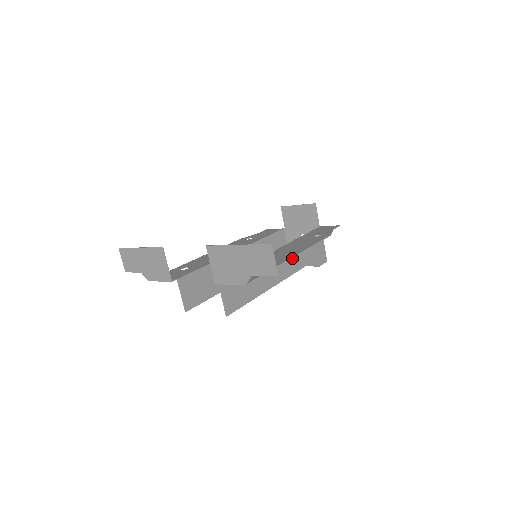
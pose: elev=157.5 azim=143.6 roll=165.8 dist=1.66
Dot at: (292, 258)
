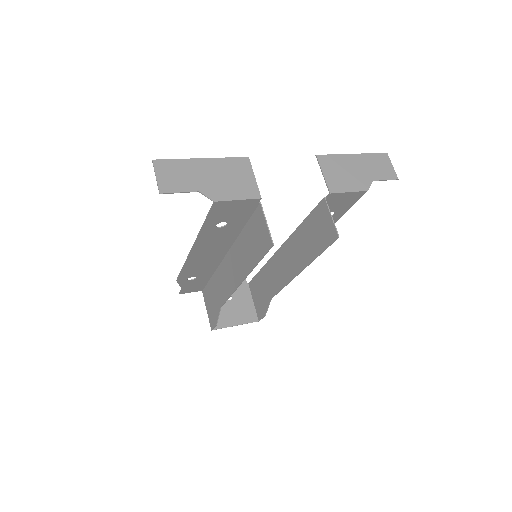
Dot at: (275, 274)
